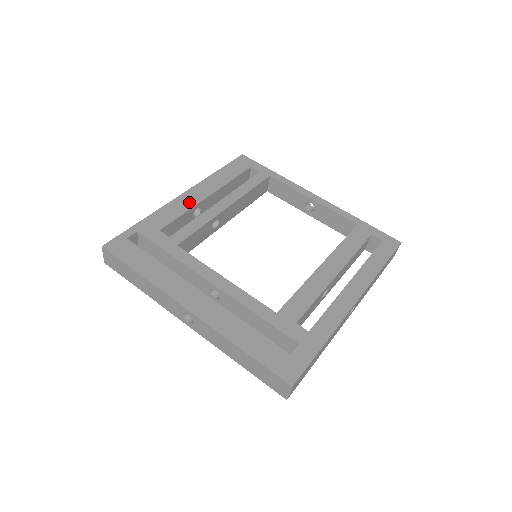
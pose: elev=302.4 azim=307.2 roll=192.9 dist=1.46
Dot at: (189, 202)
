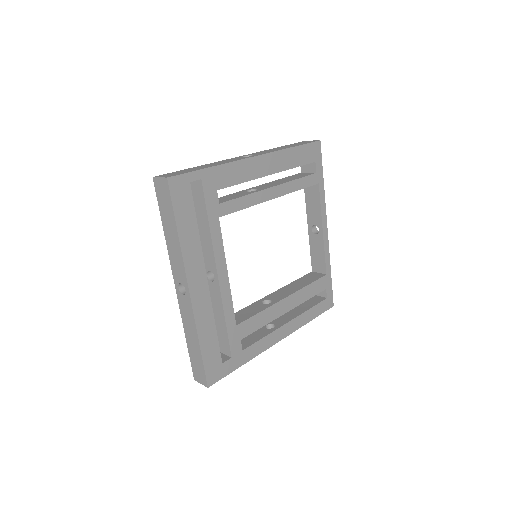
Dot at: (254, 171)
